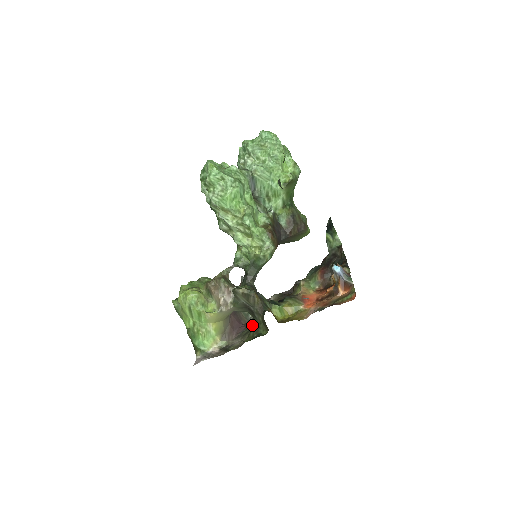
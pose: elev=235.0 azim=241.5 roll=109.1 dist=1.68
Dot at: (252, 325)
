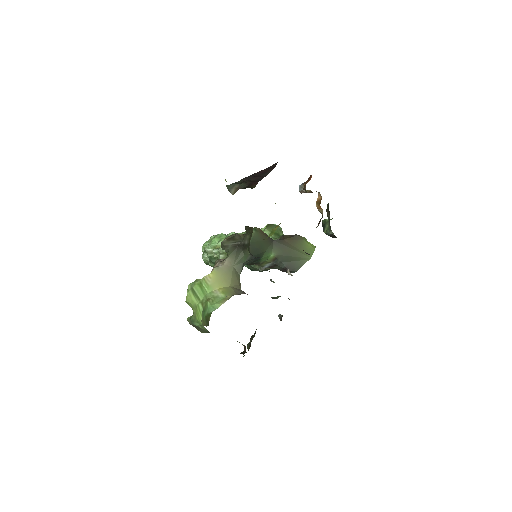
Dot at: occluded
